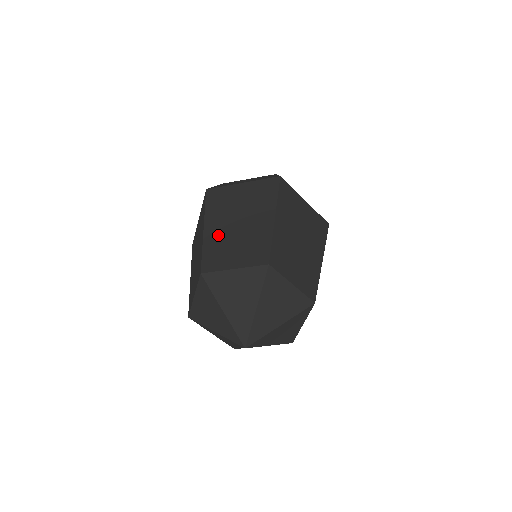
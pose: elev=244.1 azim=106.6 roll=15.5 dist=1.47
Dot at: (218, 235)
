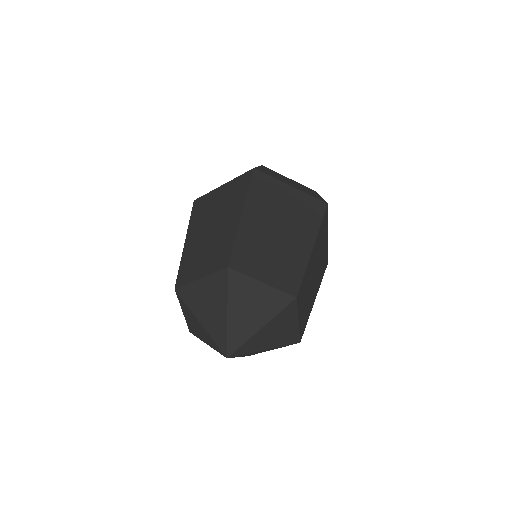
Dot at: (255, 232)
